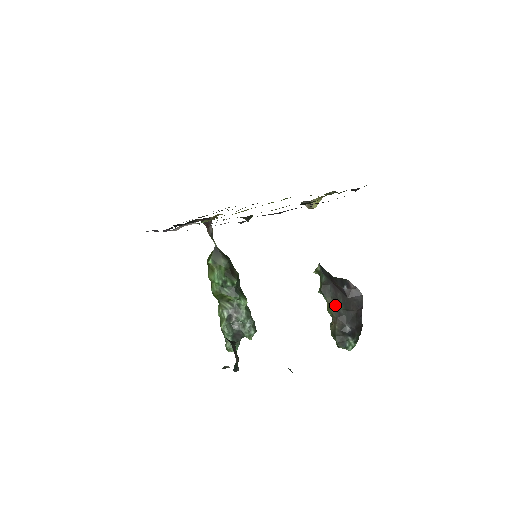
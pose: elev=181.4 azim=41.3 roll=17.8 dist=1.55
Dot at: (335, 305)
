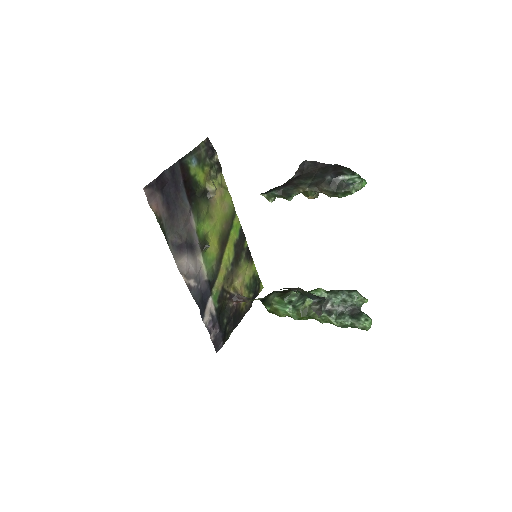
Dot at: (303, 187)
